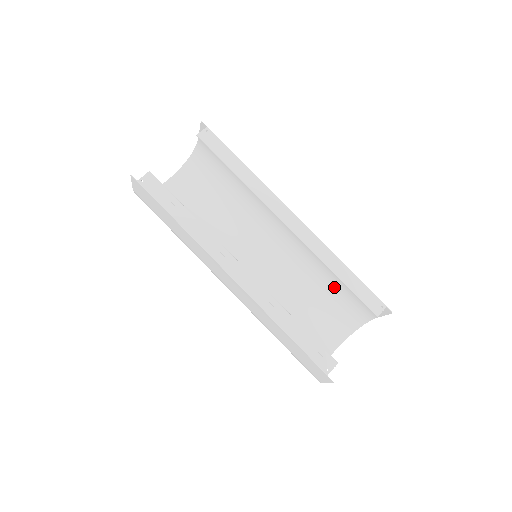
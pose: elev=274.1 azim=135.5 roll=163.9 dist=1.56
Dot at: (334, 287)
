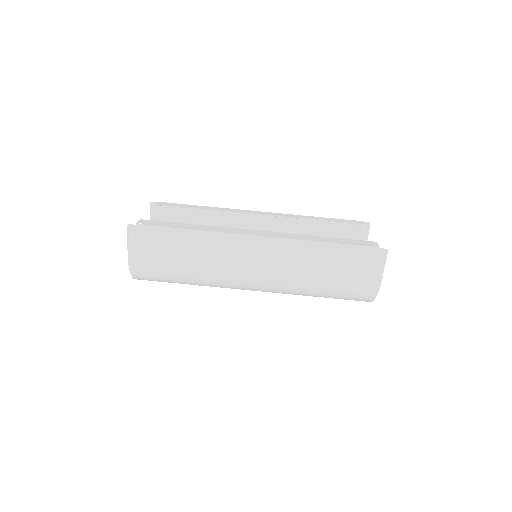
Dot at: occluded
